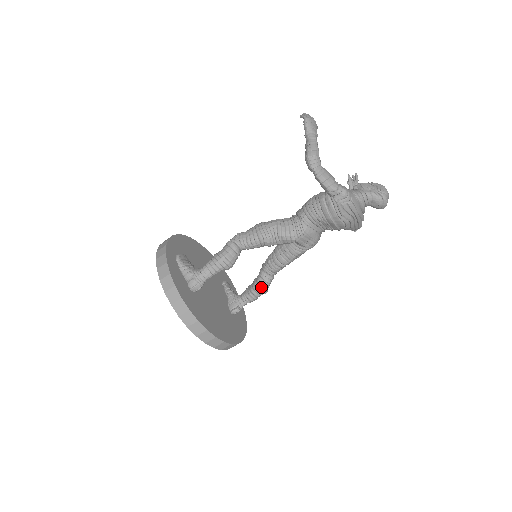
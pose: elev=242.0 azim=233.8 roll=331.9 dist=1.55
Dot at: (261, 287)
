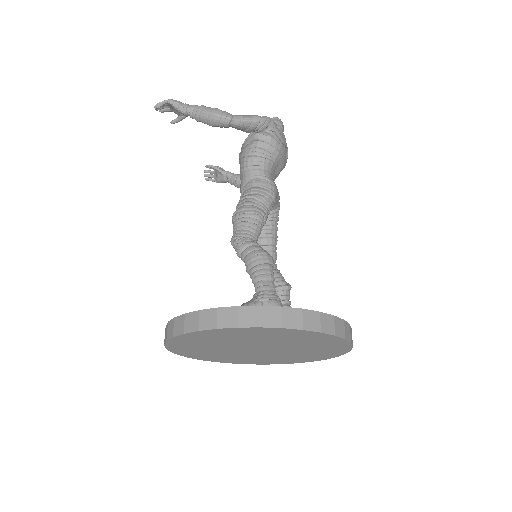
Dot at: (285, 284)
